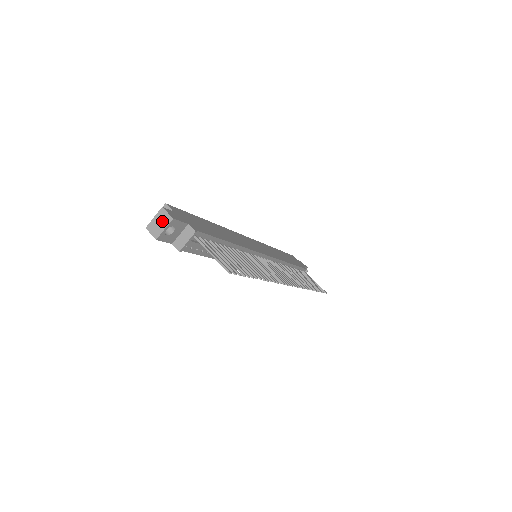
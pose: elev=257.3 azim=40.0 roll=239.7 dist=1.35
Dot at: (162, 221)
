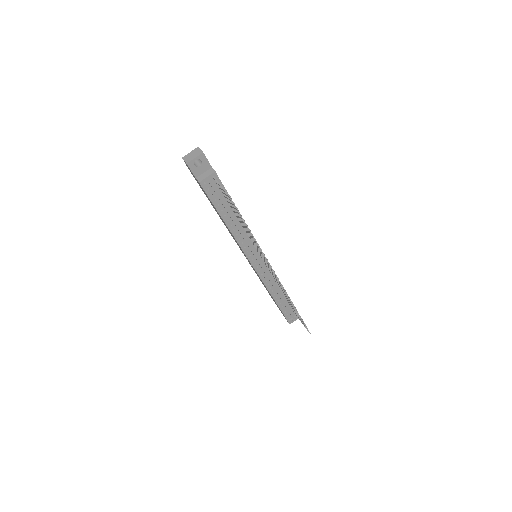
Dot at: (195, 154)
